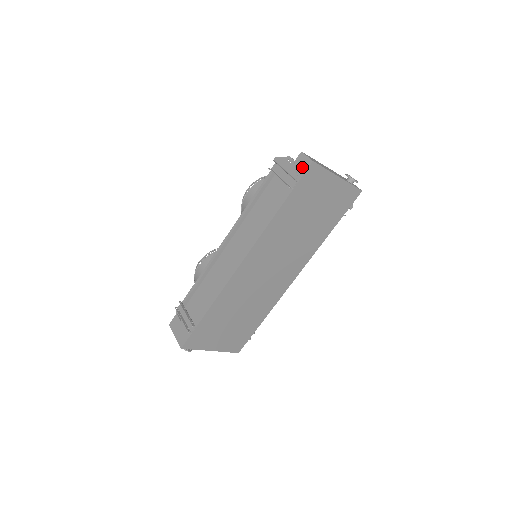
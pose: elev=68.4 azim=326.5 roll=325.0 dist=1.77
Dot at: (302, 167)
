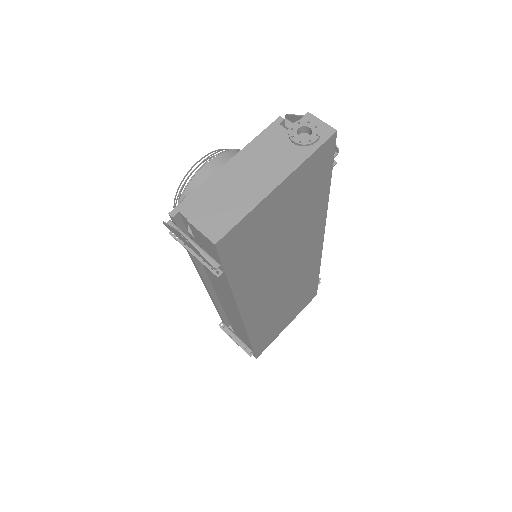
Dot at: (208, 247)
